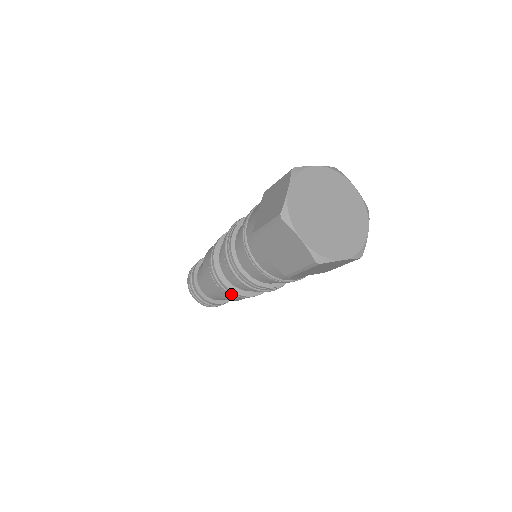
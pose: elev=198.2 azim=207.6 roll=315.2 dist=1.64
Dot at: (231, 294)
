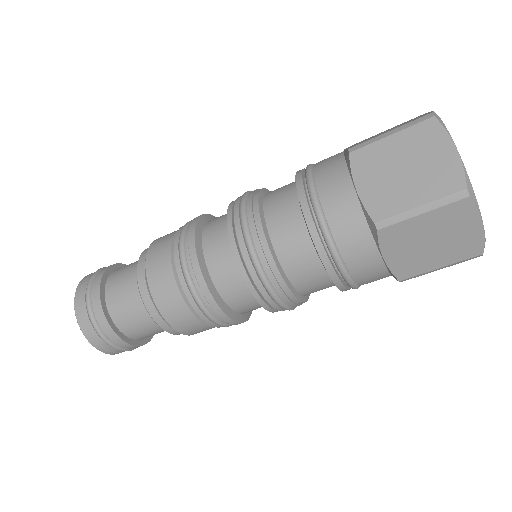
Dot at: (191, 286)
